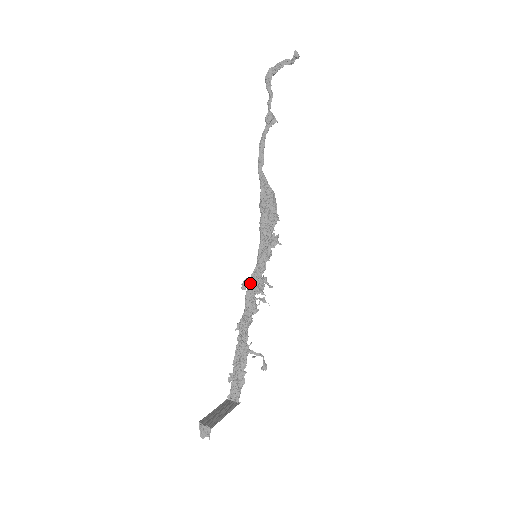
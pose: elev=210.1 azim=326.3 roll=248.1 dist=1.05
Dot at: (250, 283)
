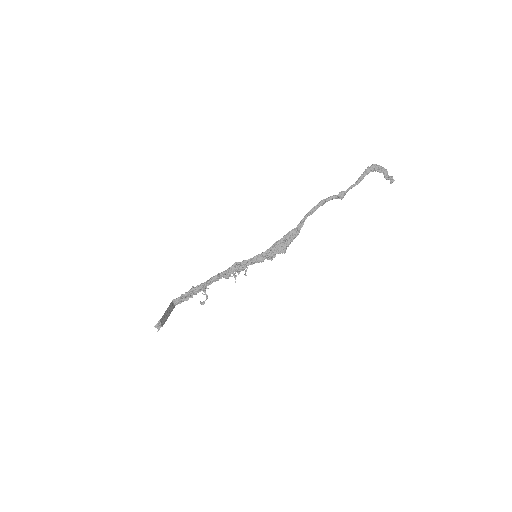
Dot at: (240, 266)
